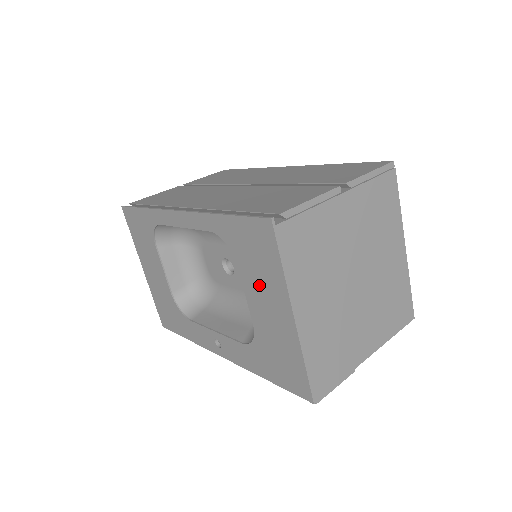
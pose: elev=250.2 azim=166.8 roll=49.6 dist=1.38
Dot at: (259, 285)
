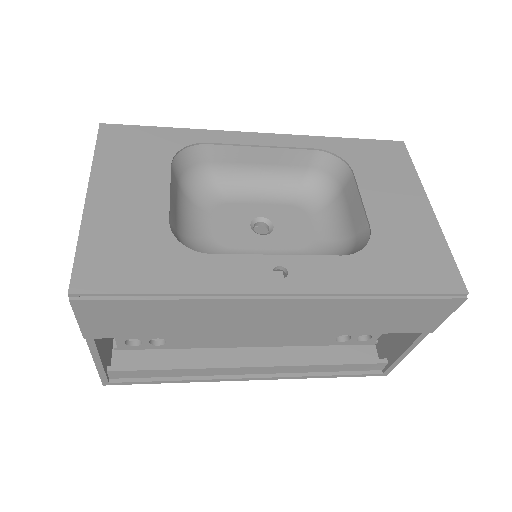
Dot at: (385, 186)
